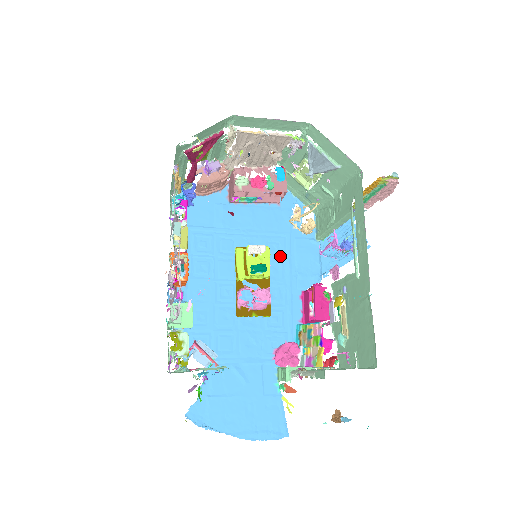
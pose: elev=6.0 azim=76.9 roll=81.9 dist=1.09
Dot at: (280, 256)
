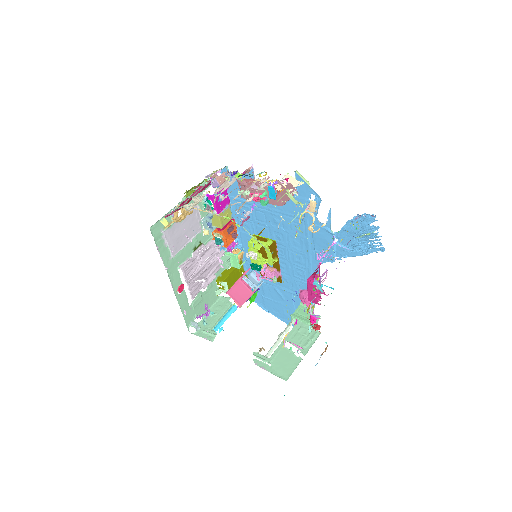
Dot at: (300, 234)
